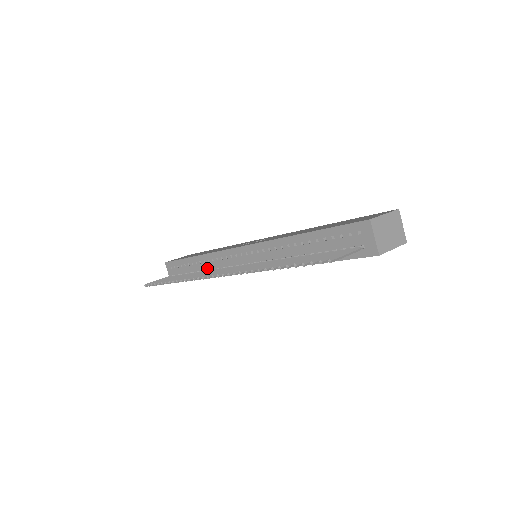
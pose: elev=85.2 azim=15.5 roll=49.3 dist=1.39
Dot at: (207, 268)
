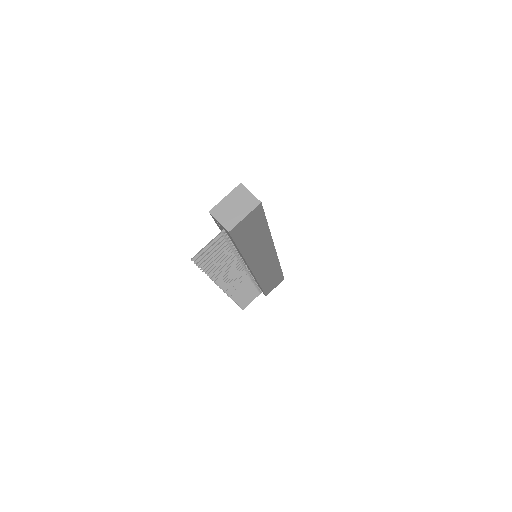
Dot at: occluded
